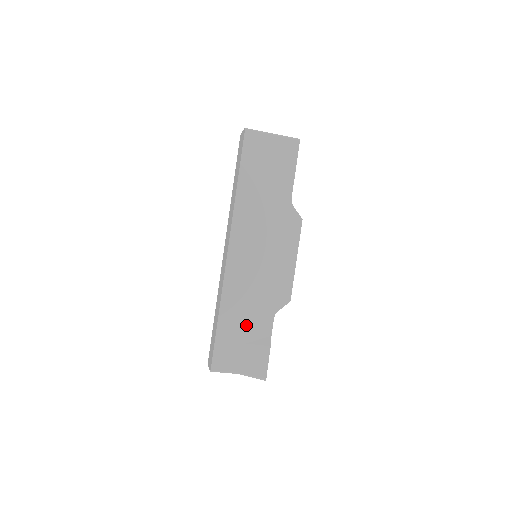
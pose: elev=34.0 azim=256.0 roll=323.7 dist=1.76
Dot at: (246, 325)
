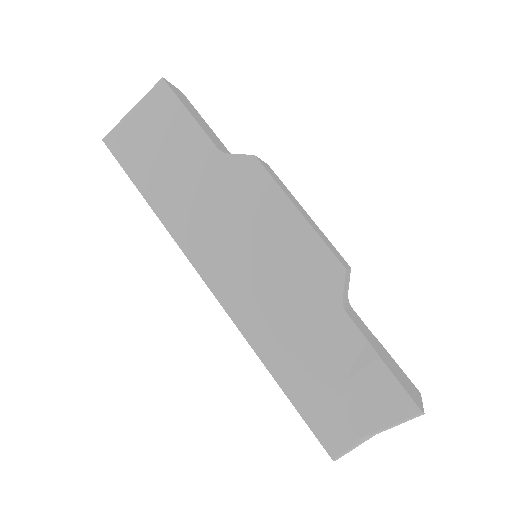
Dot at: (319, 357)
